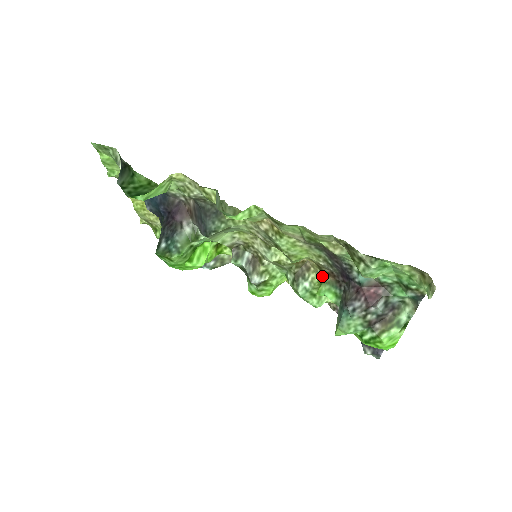
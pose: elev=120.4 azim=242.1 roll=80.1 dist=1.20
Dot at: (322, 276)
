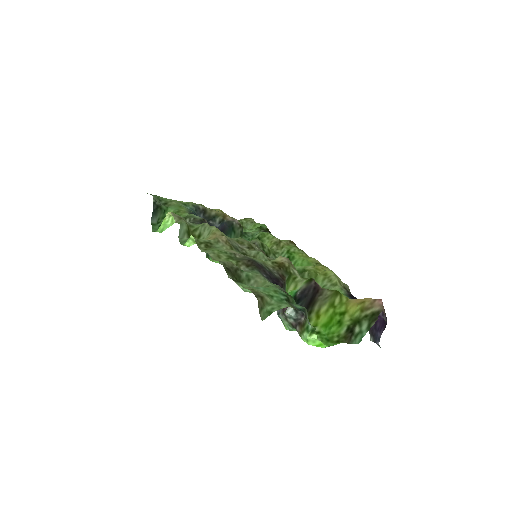
Dot at: (297, 273)
